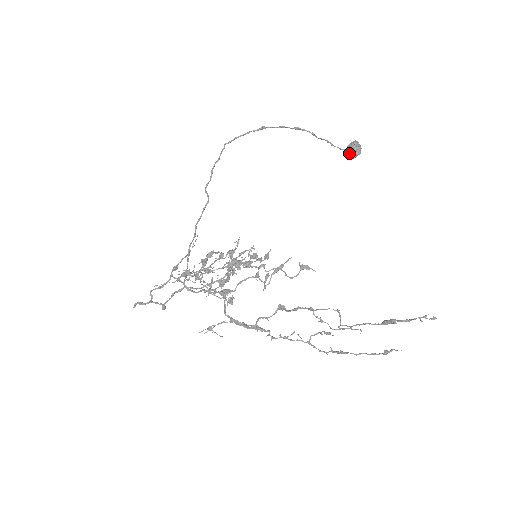
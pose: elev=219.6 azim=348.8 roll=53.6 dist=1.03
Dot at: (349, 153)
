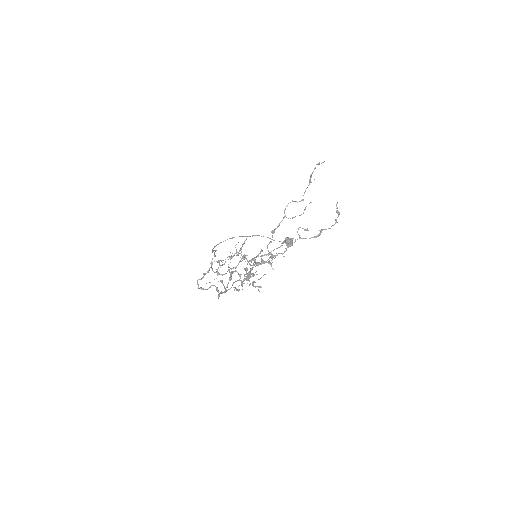
Dot at: (287, 242)
